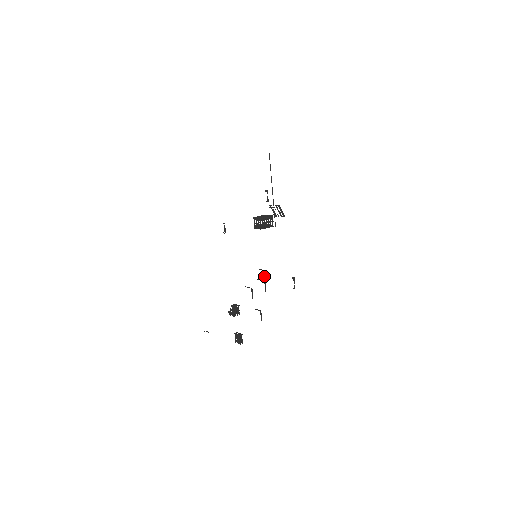
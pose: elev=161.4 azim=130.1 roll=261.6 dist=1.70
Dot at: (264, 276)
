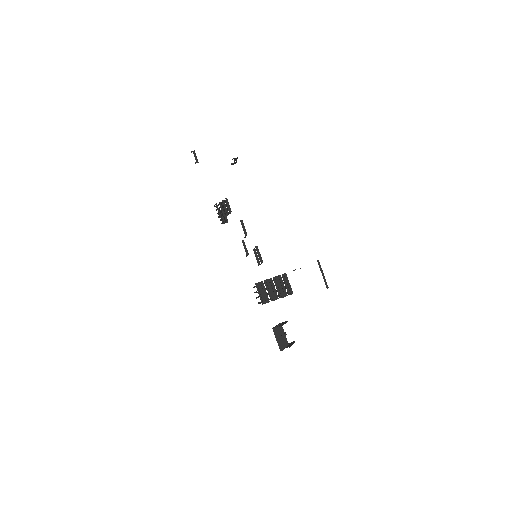
Dot at: (260, 264)
